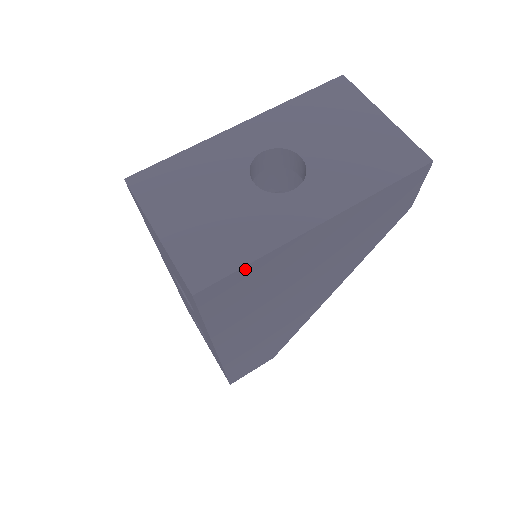
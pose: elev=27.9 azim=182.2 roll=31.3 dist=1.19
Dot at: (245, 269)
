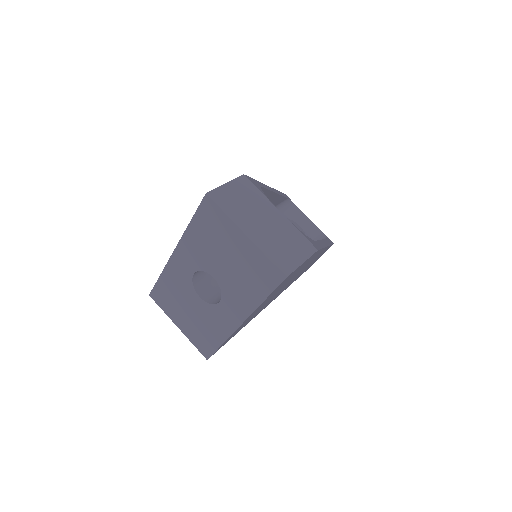
Dot at: (221, 345)
